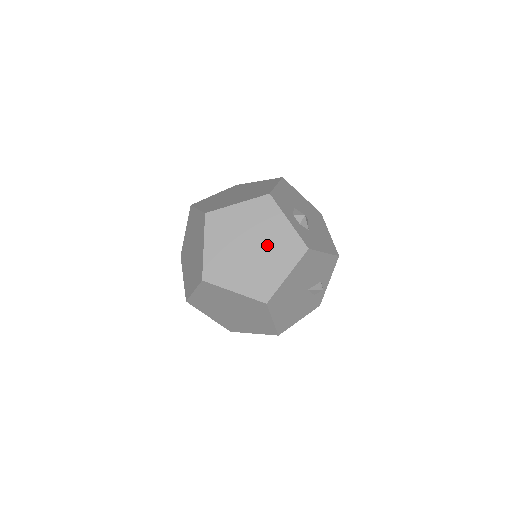
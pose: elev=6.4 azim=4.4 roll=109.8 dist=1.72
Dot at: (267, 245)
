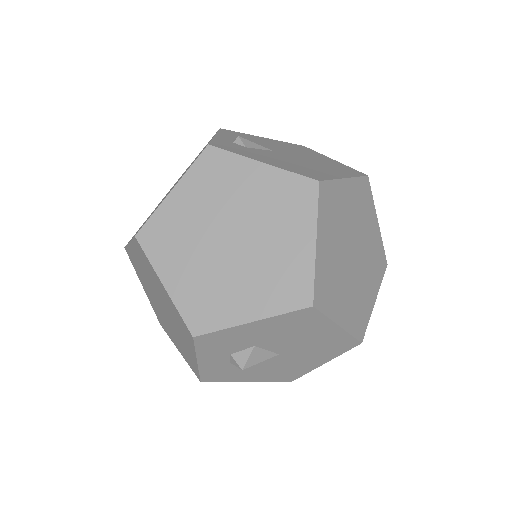
Dot at: (174, 329)
